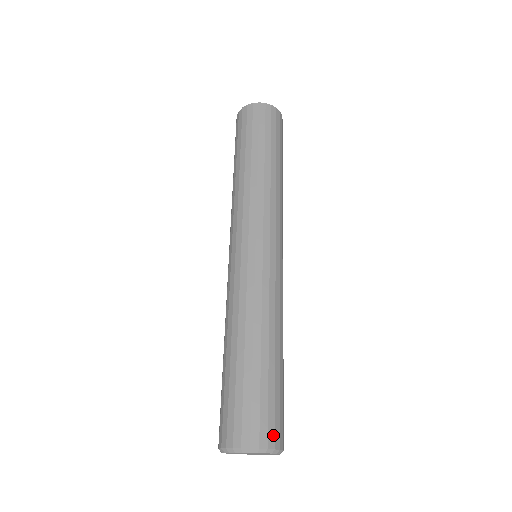
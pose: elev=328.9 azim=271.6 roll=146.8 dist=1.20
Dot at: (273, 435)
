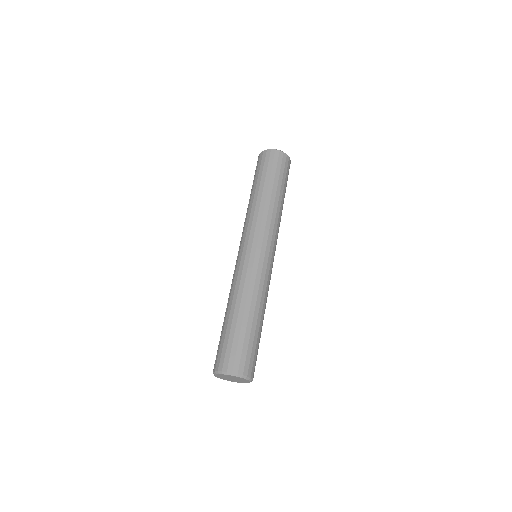
Dot at: (243, 367)
